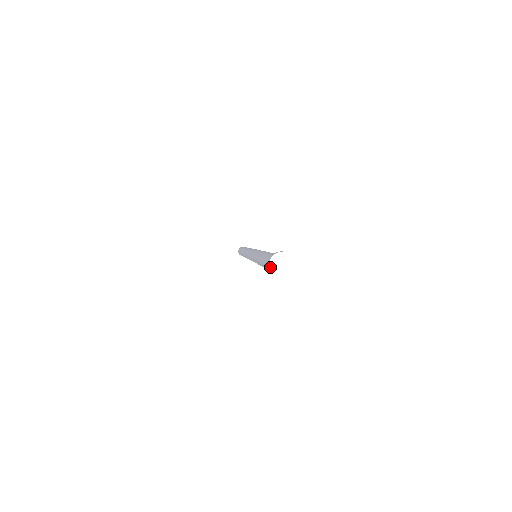
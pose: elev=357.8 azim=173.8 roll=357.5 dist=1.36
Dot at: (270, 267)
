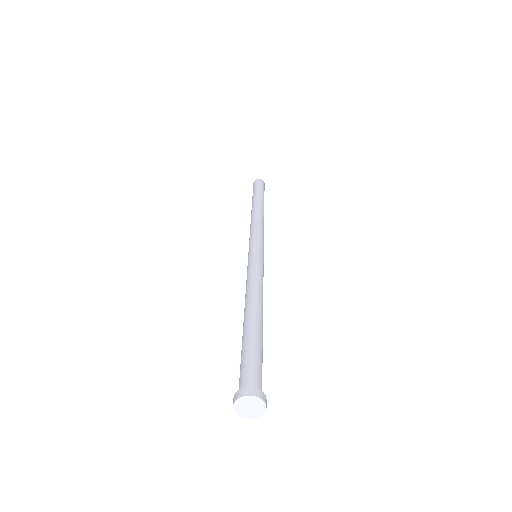
Dot at: (235, 411)
